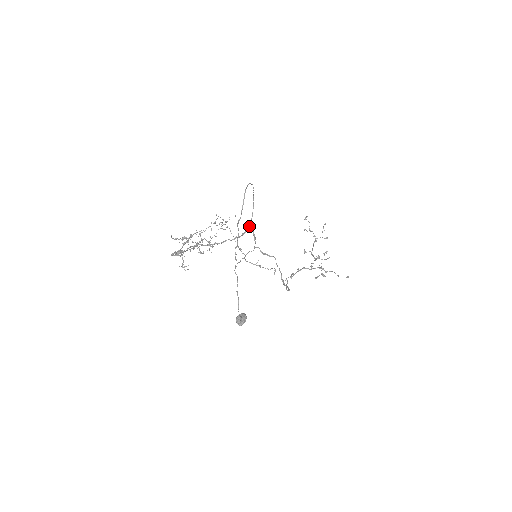
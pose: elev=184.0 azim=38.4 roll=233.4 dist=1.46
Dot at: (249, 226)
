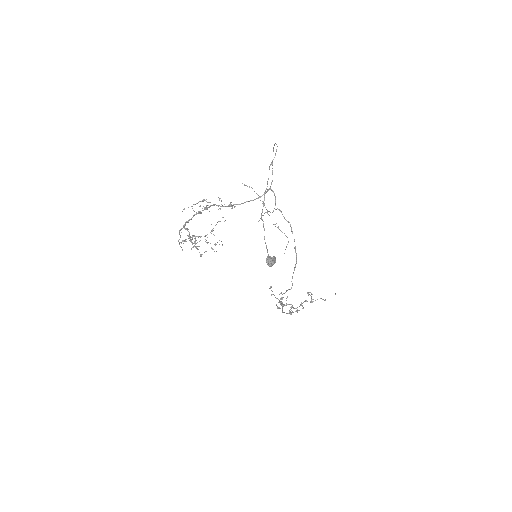
Dot at: (270, 187)
